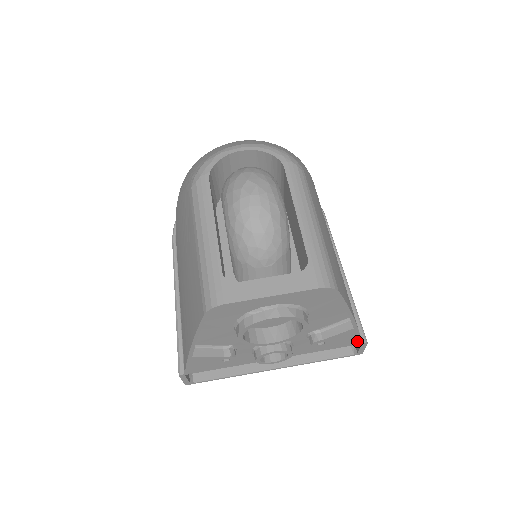
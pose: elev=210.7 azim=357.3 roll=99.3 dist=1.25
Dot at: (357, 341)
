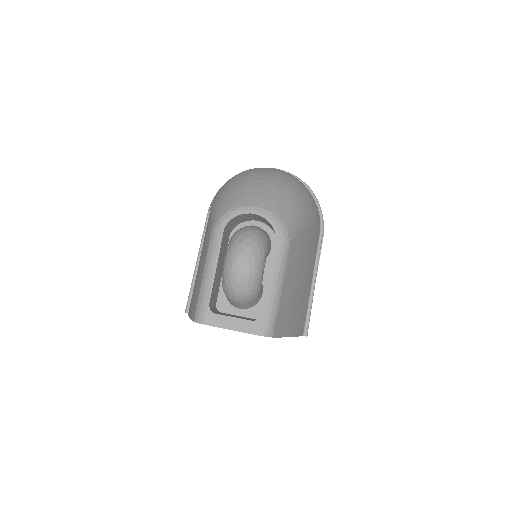
Dot at: occluded
